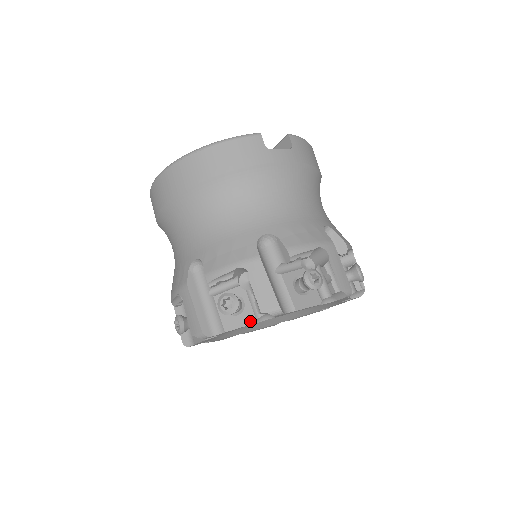
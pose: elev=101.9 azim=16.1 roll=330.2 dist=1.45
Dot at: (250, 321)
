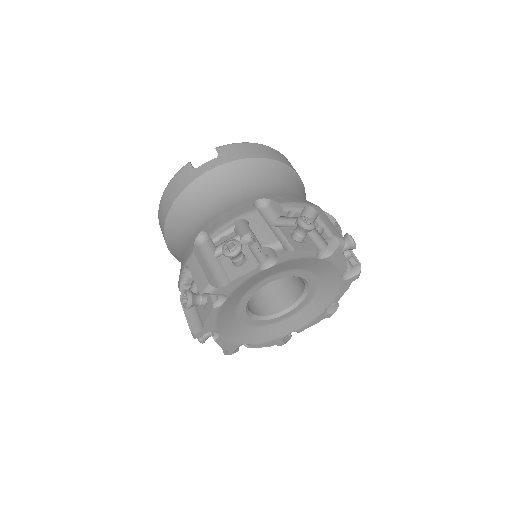
Dot at: (211, 307)
